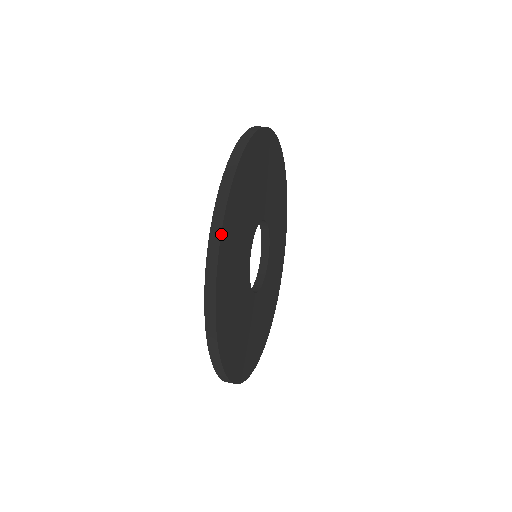
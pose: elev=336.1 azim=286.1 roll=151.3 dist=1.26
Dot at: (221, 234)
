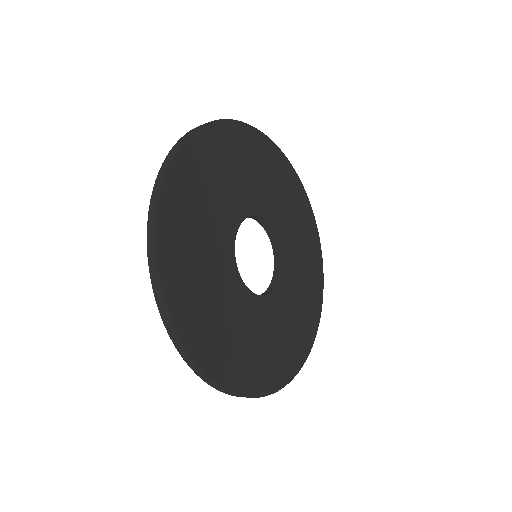
Dot at: (209, 123)
